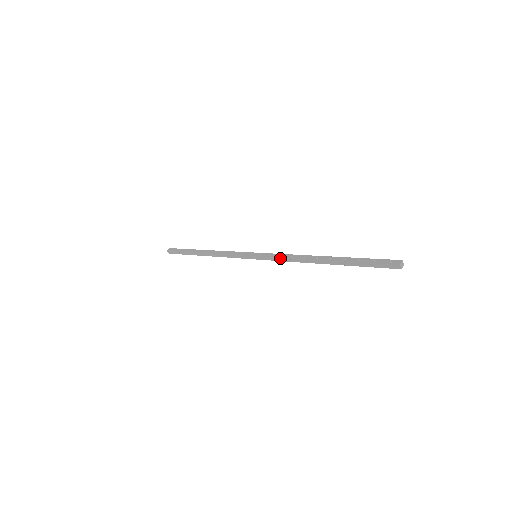
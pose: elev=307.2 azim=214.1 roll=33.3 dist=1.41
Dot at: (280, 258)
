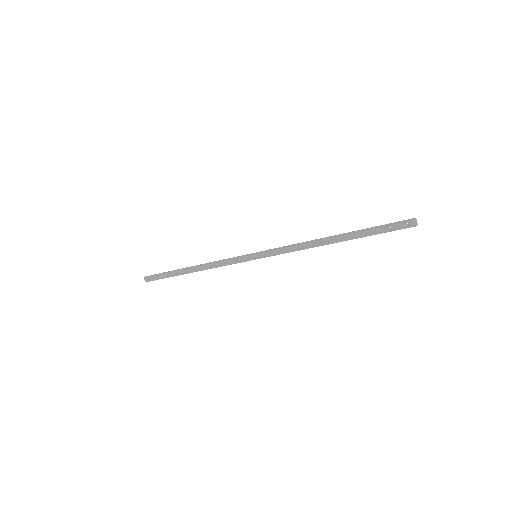
Dot at: occluded
